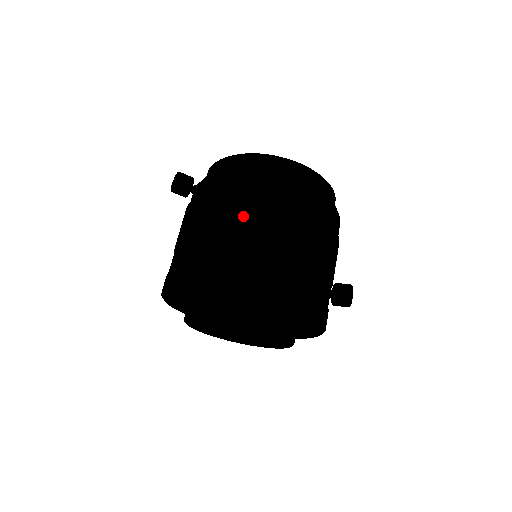
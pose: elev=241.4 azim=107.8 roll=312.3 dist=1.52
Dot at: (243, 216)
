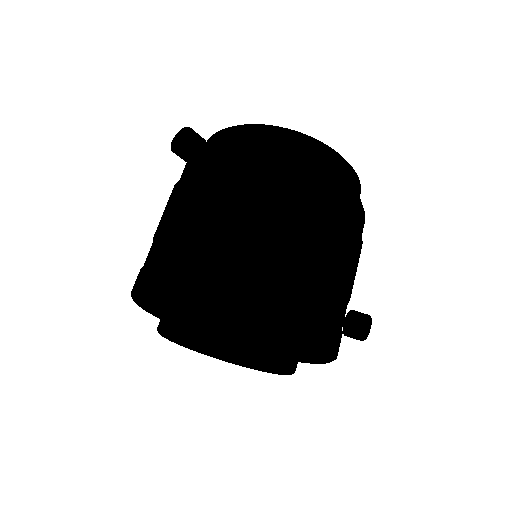
Dot at: (283, 214)
